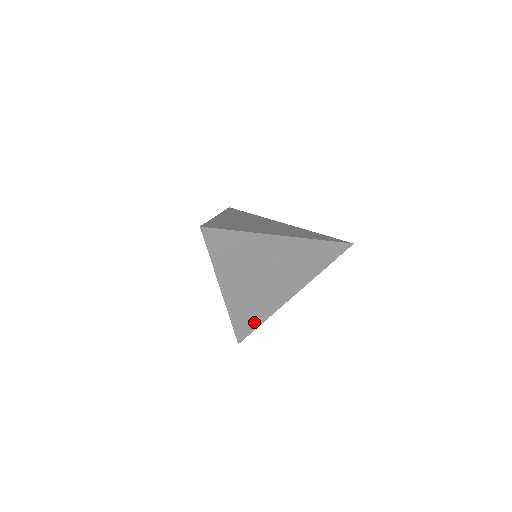
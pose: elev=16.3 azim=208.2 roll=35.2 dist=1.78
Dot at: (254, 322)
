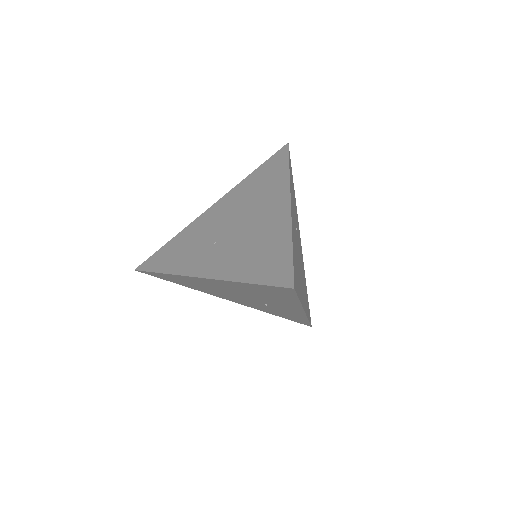
Dot at: (174, 281)
